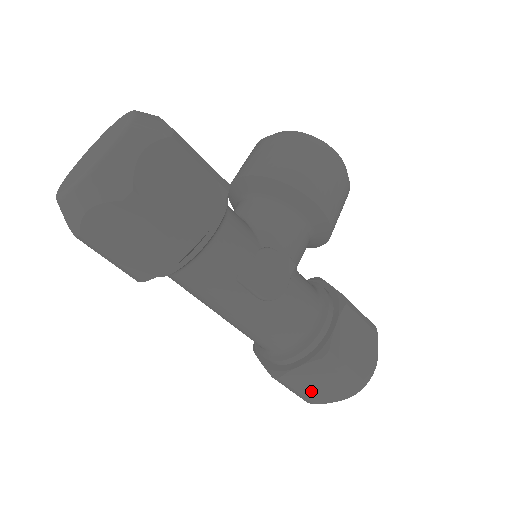
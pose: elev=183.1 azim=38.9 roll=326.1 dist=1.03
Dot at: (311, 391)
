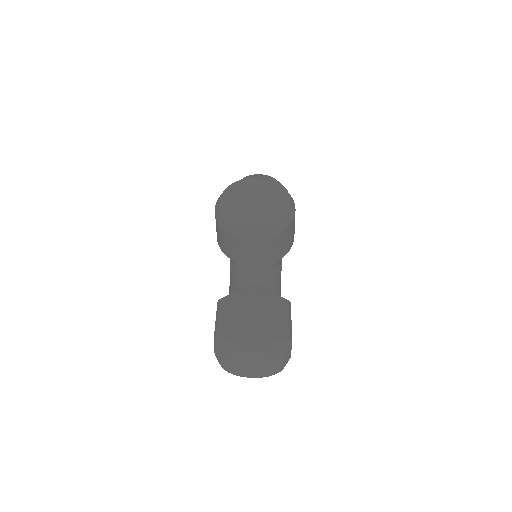
Dot at: occluded
